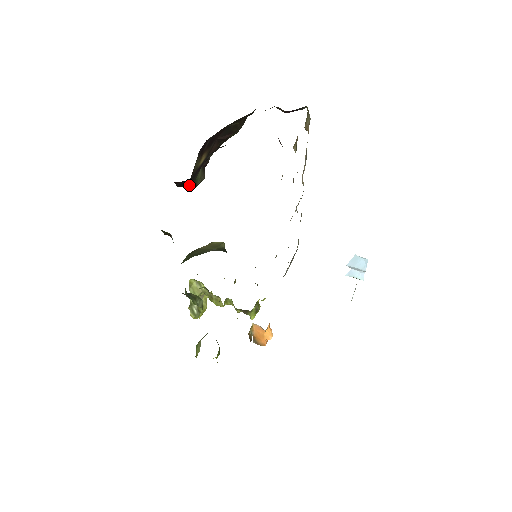
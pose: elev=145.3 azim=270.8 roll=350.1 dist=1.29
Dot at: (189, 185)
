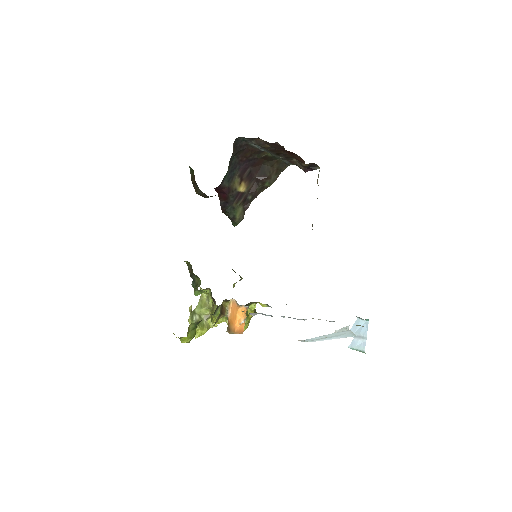
Dot at: (229, 211)
